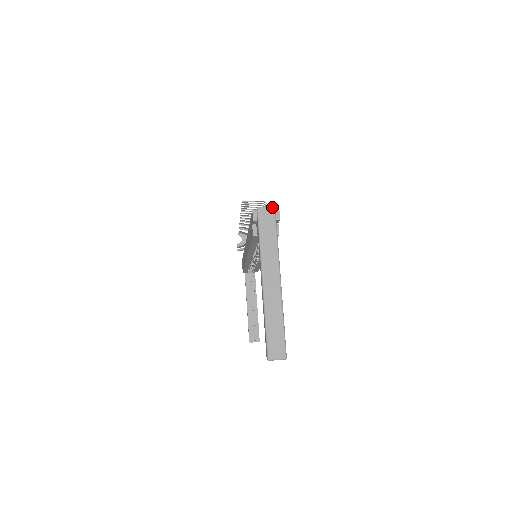
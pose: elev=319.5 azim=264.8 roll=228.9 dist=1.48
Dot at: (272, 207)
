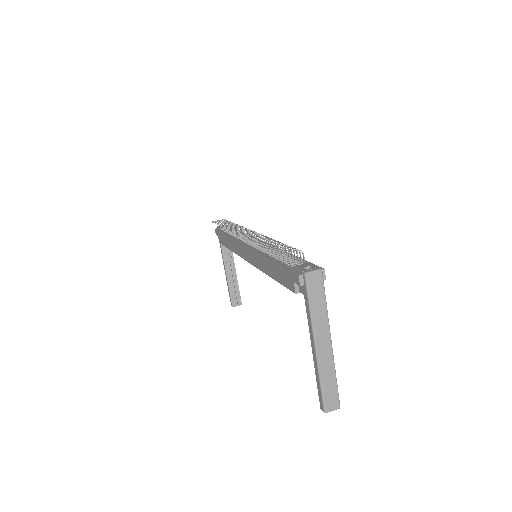
Dot at: (319, 271)
